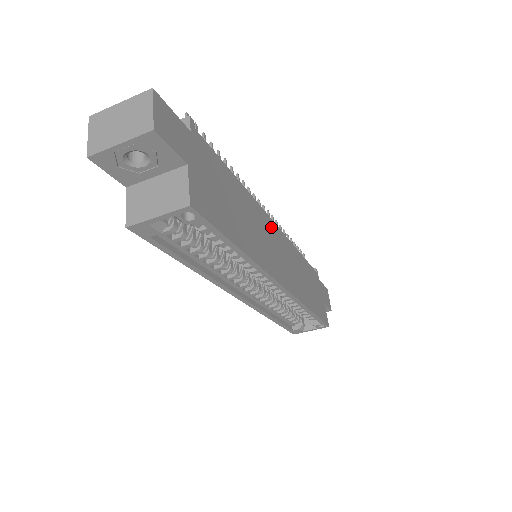
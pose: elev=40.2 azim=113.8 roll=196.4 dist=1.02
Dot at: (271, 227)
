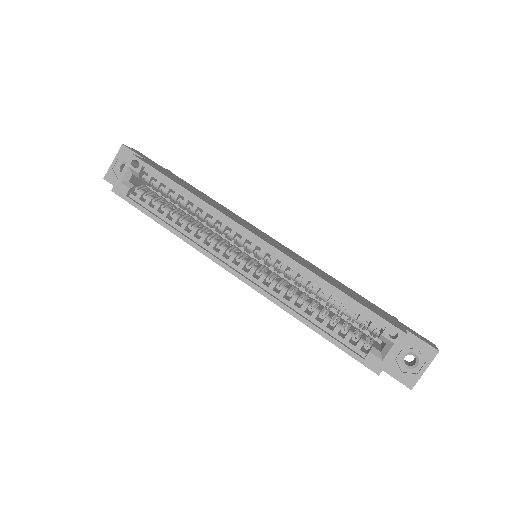
Dot at: (263, 233)
